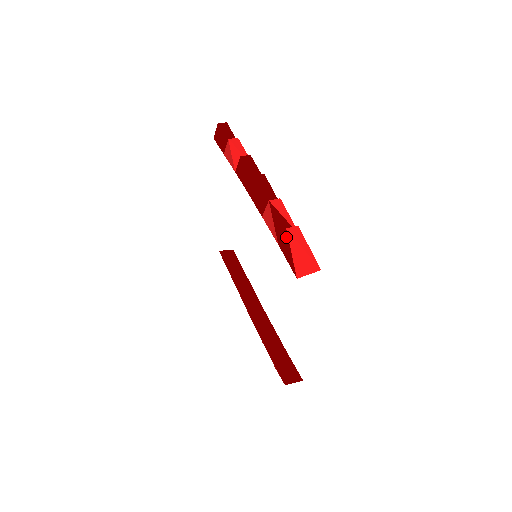
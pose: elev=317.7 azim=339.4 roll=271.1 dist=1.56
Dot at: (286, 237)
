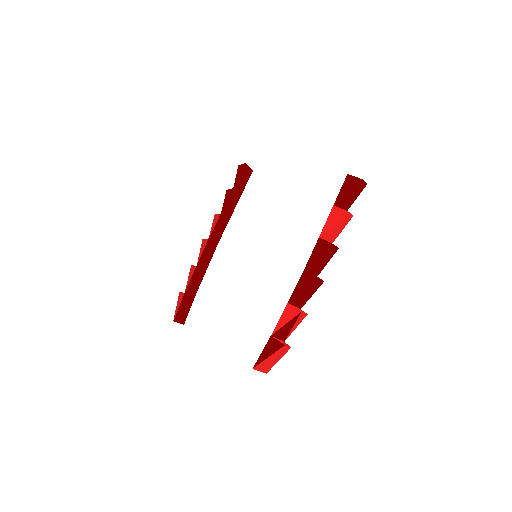
Dot at: (279, 347)
